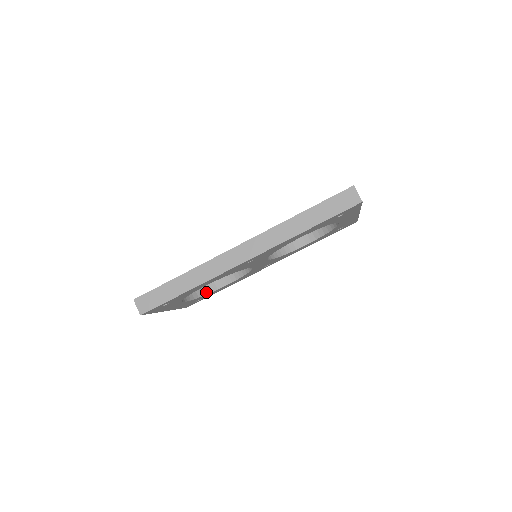
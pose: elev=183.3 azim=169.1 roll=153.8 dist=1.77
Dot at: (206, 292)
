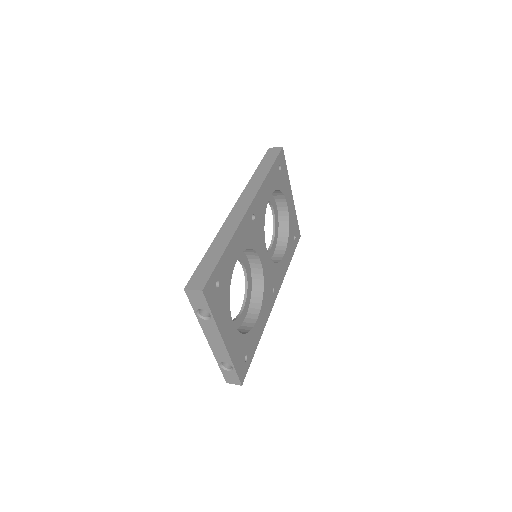
Dot at: (245, 332)
